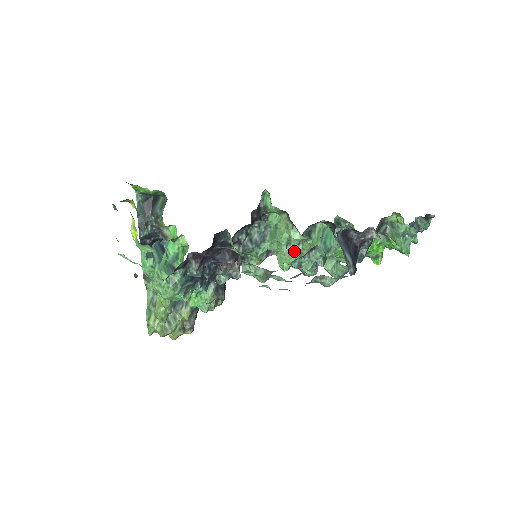
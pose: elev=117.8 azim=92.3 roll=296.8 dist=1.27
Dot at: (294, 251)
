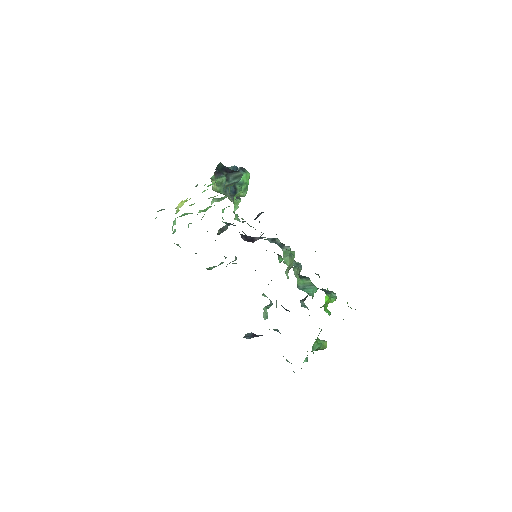
Dot at: (296, 264)
